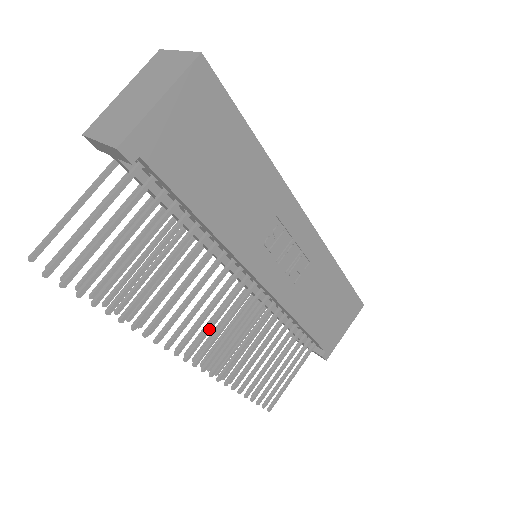
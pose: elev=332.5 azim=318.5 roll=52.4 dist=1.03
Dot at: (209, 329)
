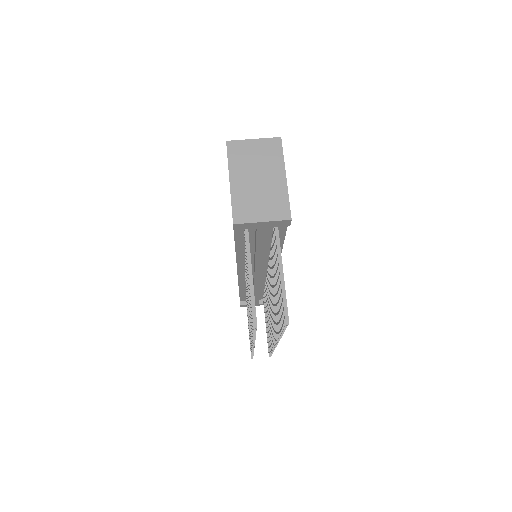
Dot at: occluded
